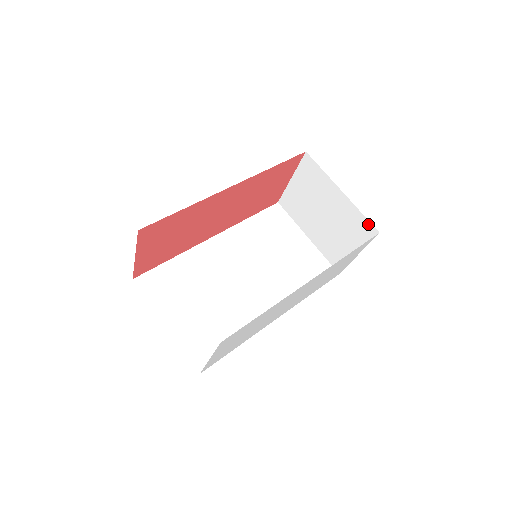
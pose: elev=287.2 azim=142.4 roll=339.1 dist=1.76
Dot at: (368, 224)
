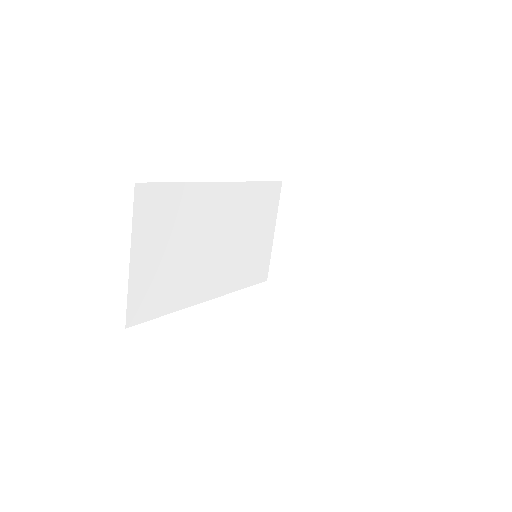
Dot at: (339, 292)
